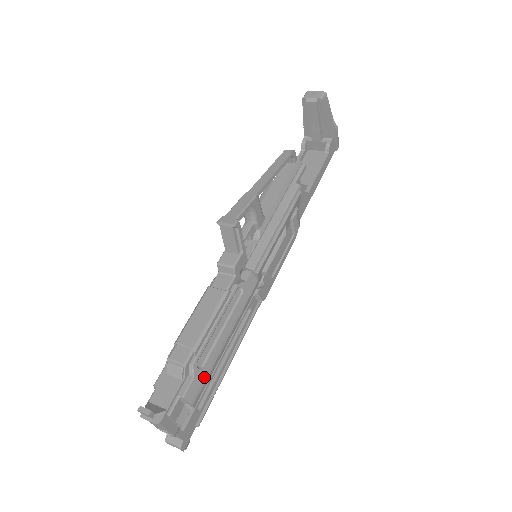
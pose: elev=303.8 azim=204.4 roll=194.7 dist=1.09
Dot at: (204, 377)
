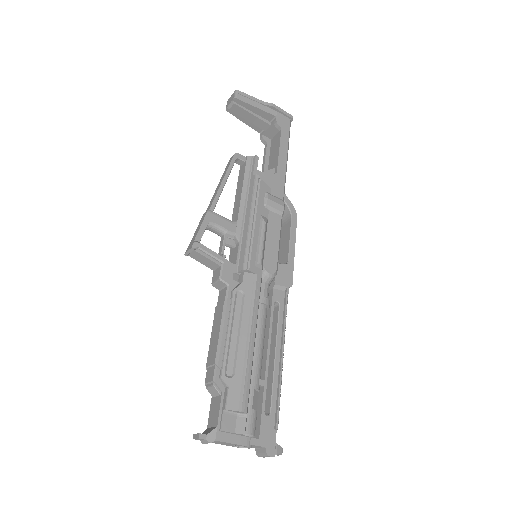
Dot at: (241, 382)
